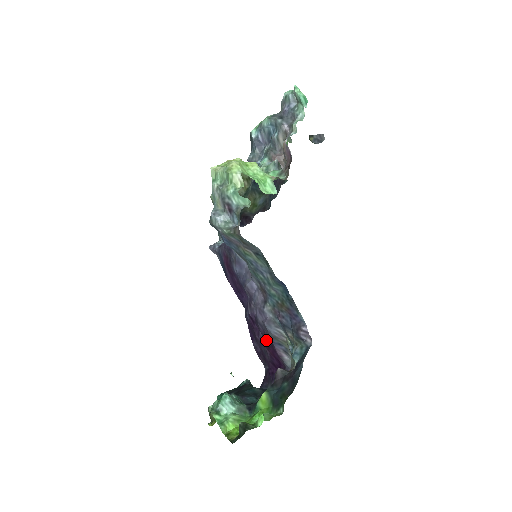
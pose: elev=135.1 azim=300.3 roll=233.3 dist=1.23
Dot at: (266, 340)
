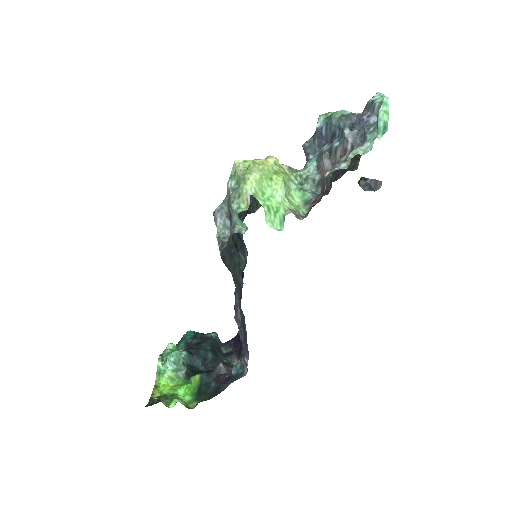
Dot at: occluded
